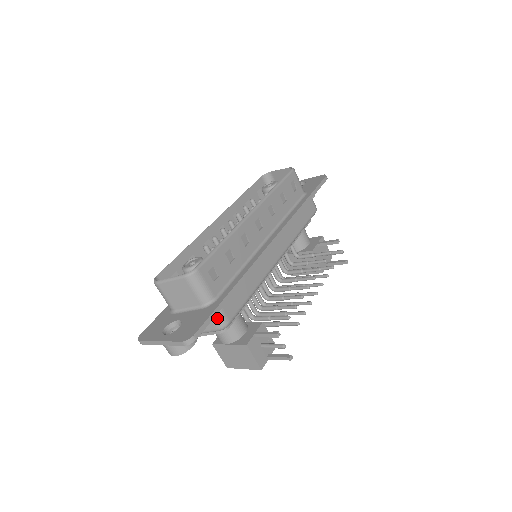
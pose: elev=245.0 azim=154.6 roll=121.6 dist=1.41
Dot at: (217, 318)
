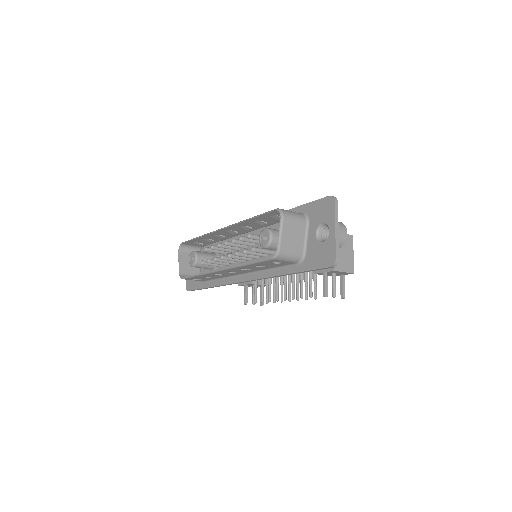
Dot at: occluded
